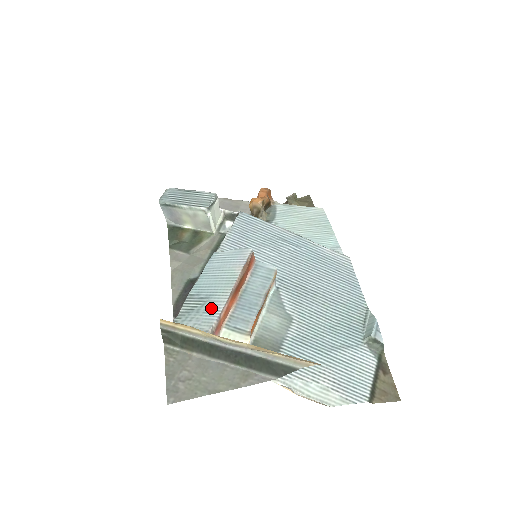
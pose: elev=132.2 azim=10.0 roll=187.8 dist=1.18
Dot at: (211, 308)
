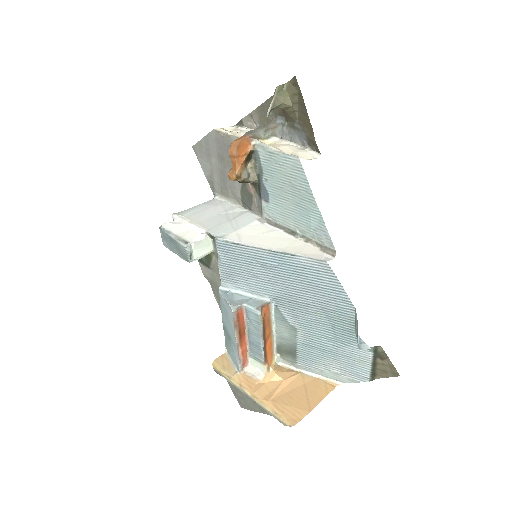
Dot at: (234, 351)
